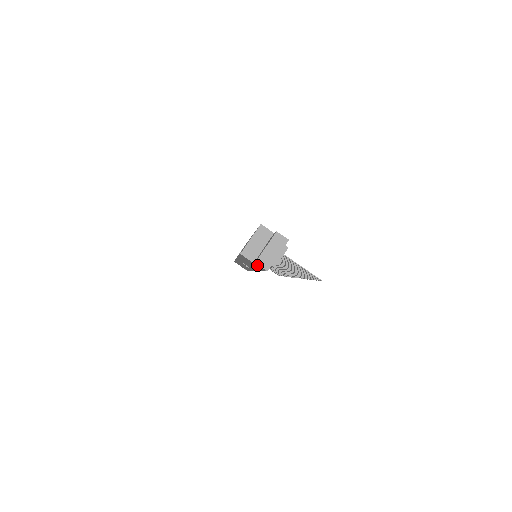
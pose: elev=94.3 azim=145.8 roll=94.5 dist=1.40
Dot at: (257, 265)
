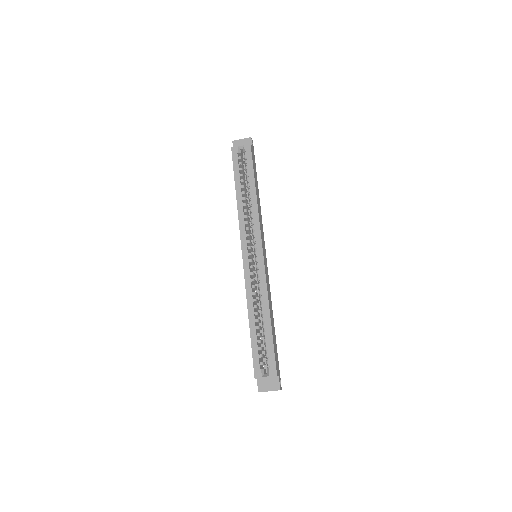
Dot at: (258, 381)
